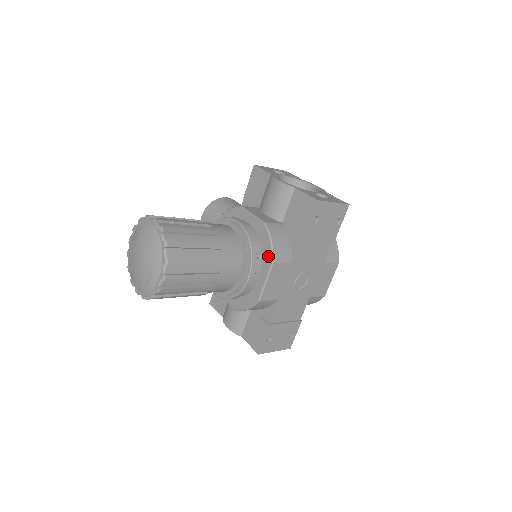
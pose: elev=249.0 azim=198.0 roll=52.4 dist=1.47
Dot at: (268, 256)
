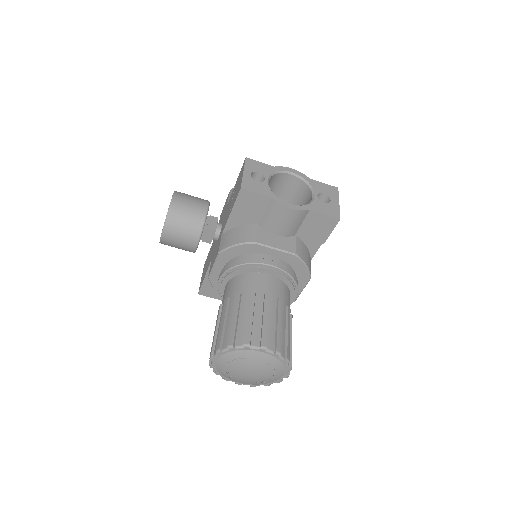
Dot at: (304, 276)
